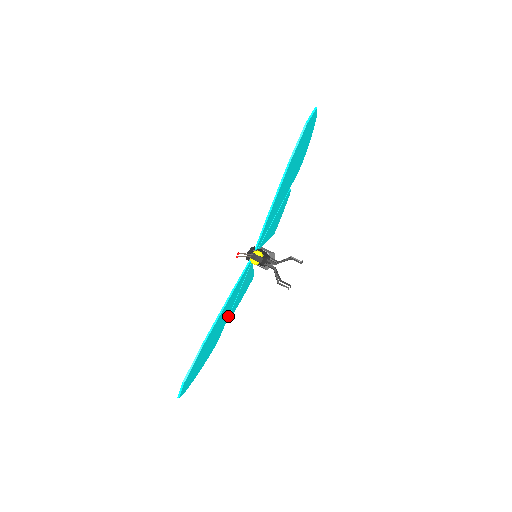
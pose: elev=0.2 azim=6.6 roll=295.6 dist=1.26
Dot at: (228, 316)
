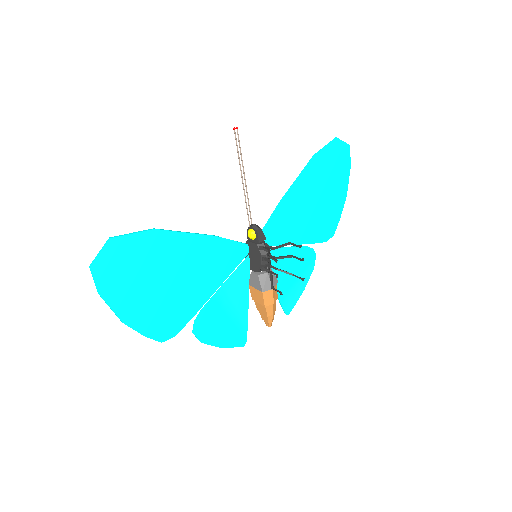
Dot at: (196, 311)
